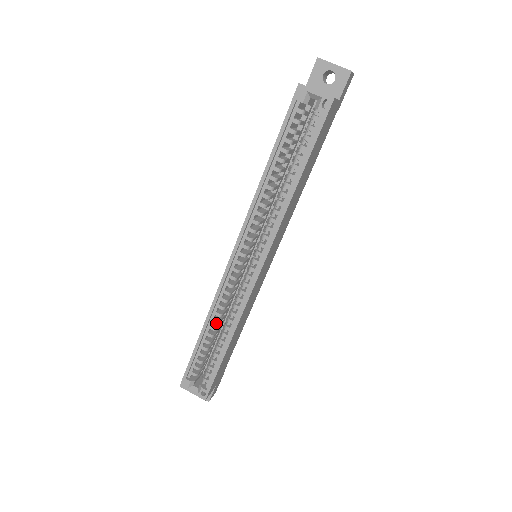
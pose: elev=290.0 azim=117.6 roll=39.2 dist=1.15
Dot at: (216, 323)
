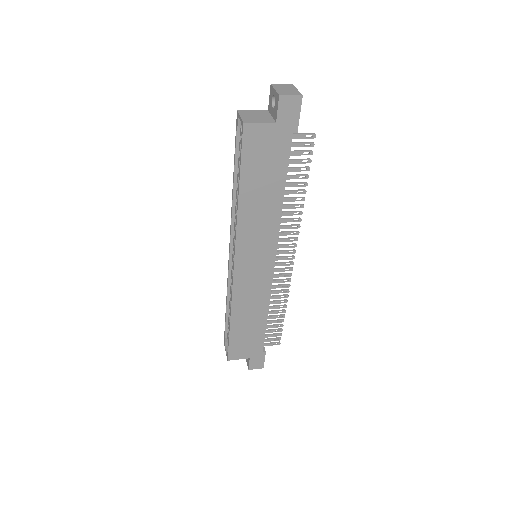
Dot at: occluded
